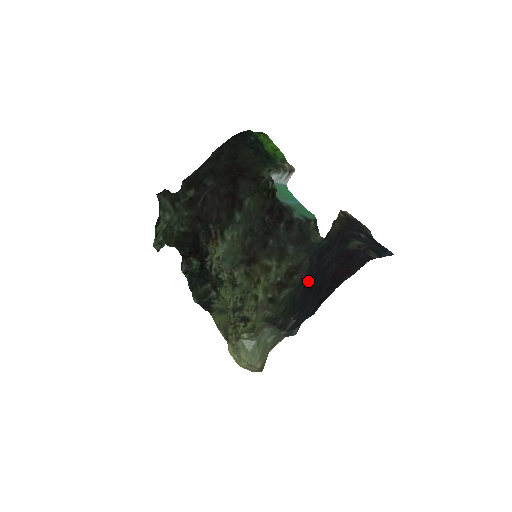
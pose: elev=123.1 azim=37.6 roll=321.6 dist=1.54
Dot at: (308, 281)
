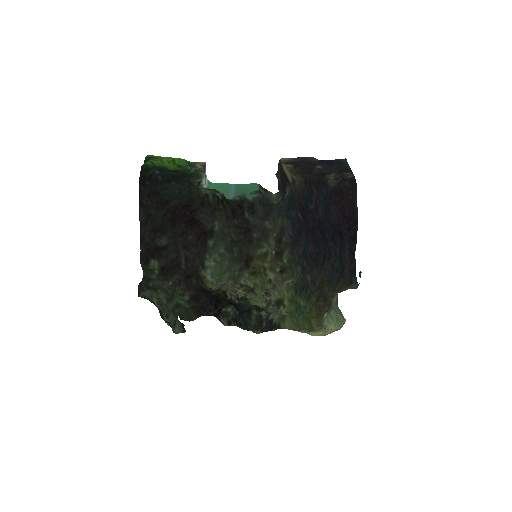
Dot at: (313, 235)
